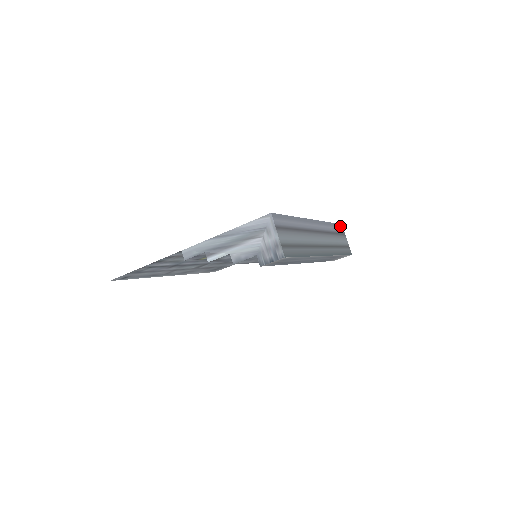
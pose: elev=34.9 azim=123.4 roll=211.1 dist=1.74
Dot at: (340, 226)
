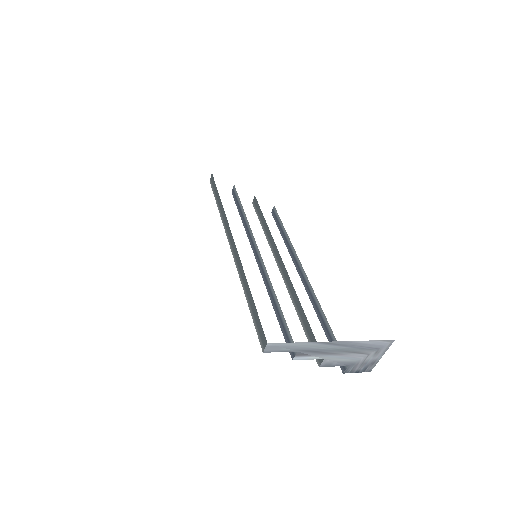
Dot at: occluded
